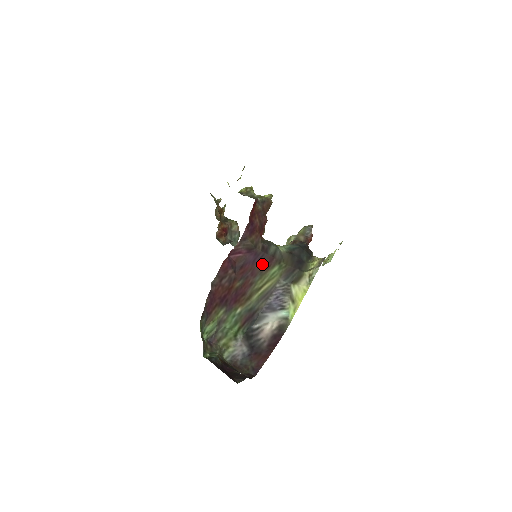
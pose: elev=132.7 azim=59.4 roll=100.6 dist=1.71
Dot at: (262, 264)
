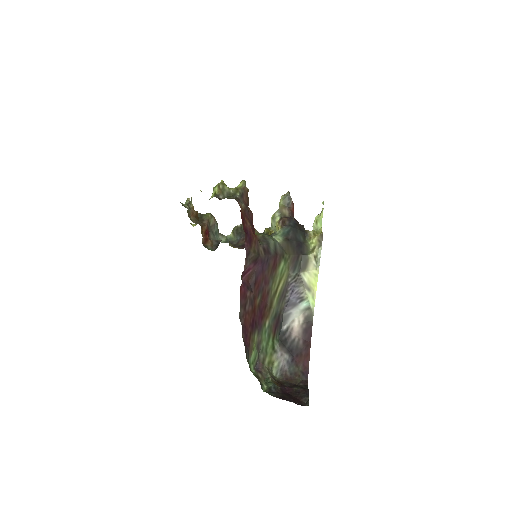
Dot at: (270, 267)
